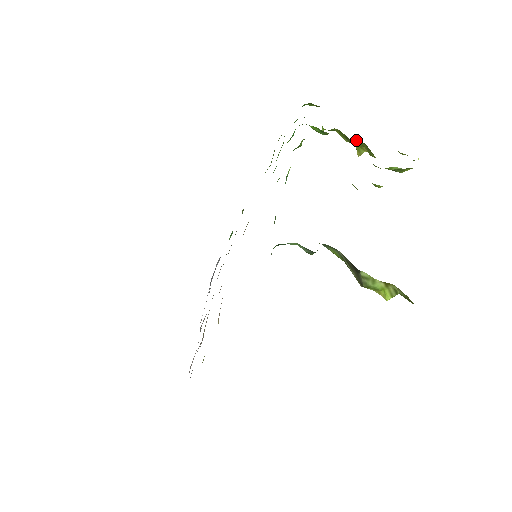
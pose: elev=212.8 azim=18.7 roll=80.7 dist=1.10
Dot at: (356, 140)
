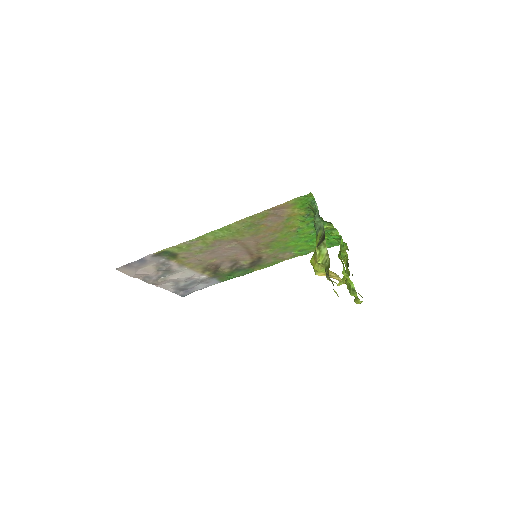
Dot at: occluded
